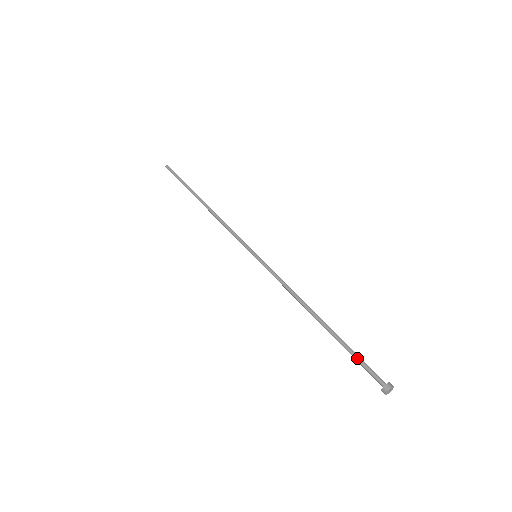
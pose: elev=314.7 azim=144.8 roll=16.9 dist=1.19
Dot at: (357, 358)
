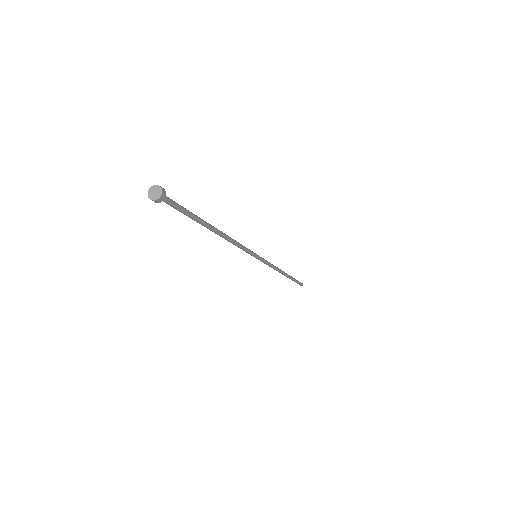
Dot at: (181, 211)
